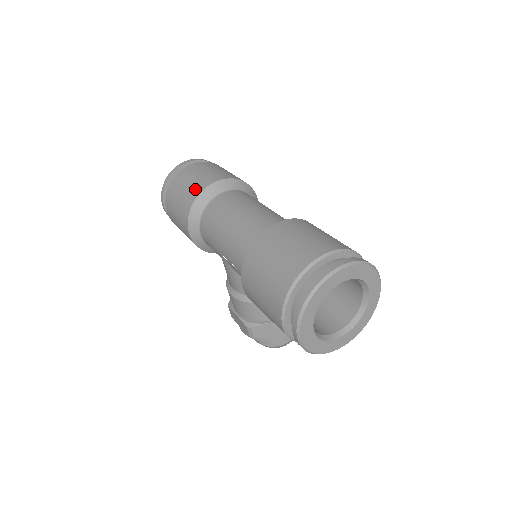
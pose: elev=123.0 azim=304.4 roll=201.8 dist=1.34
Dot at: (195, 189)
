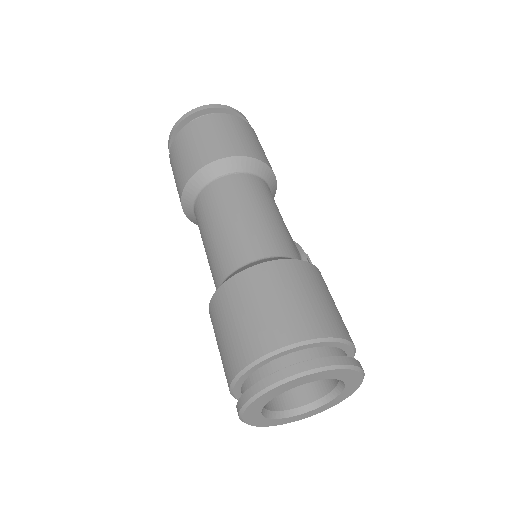
Dot at: (189, 166)
